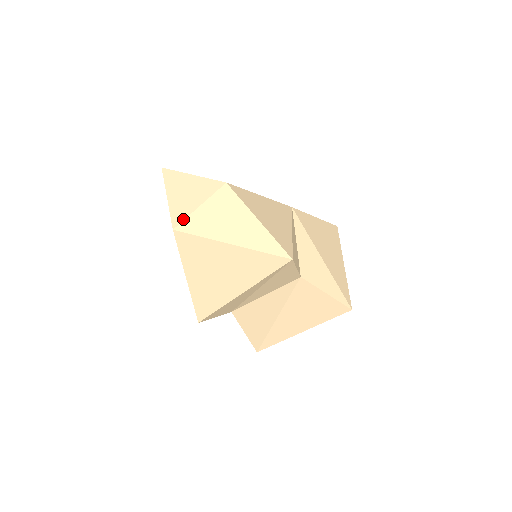
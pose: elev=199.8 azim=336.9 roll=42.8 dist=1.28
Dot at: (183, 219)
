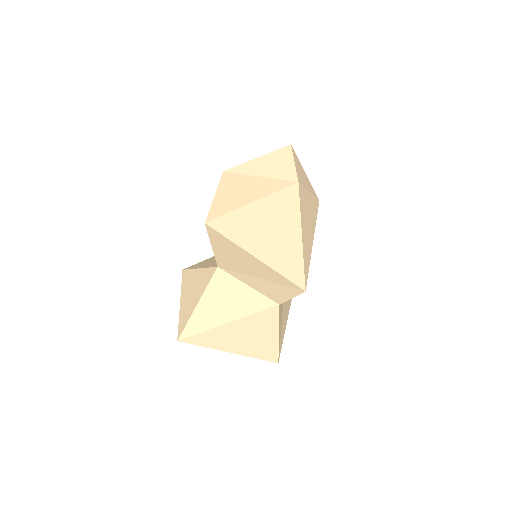
Dot at: (296, 174)
